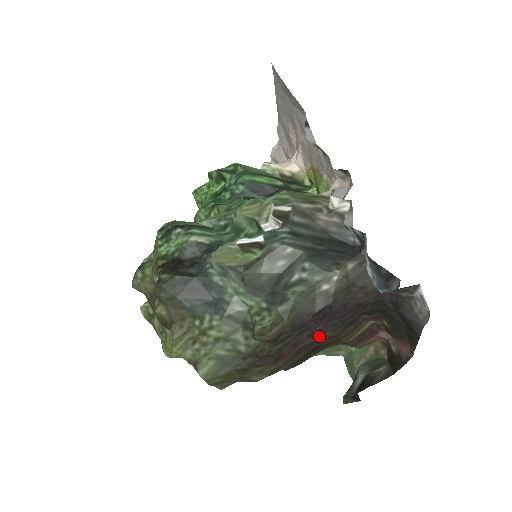
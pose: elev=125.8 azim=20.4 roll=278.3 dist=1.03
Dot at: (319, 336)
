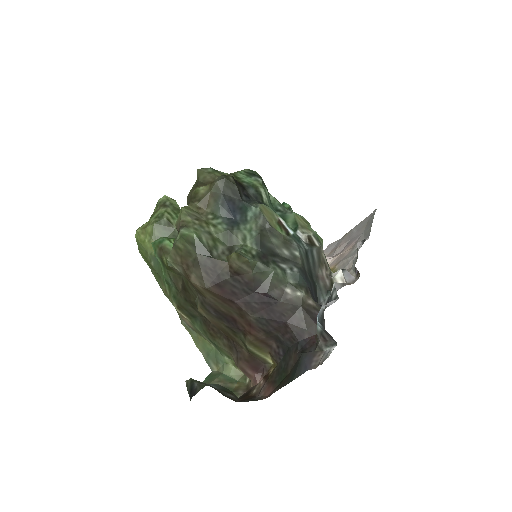
Dot at: (248, 310)
